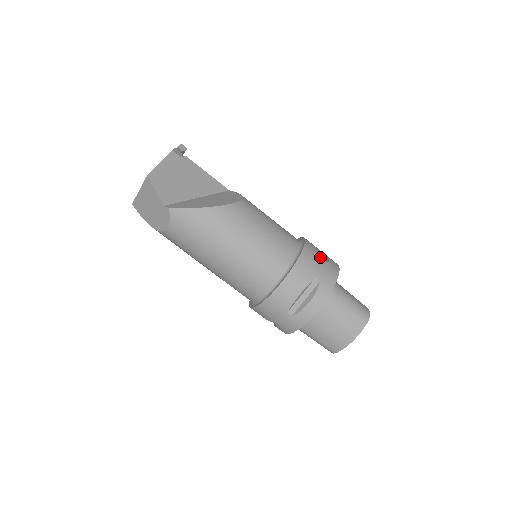
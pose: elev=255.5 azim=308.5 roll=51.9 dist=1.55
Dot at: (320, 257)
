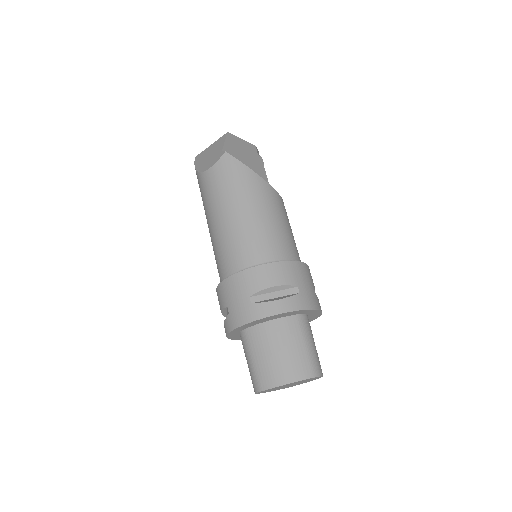
Dot at: (313, 284)
